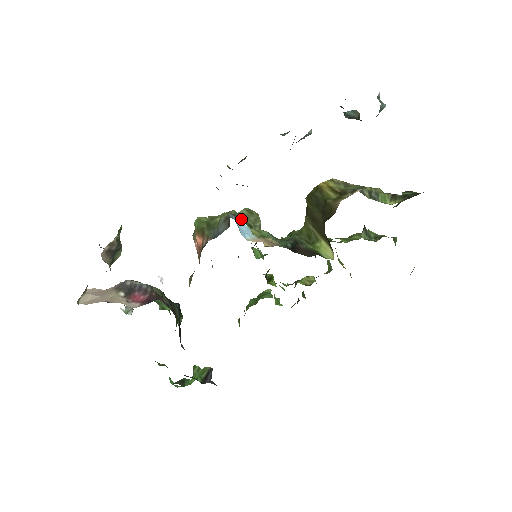
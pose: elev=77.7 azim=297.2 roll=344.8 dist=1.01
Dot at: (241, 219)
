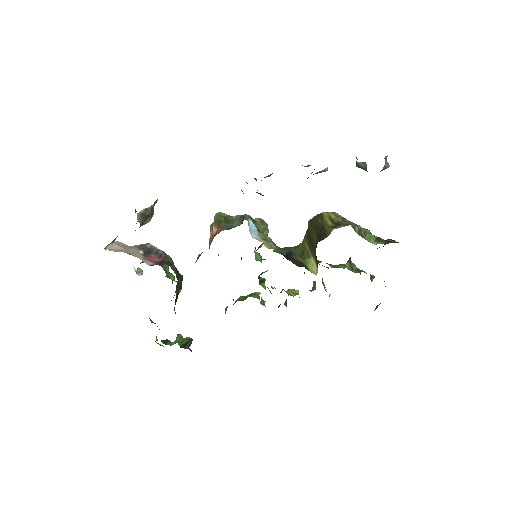
Dot at: (253, 223)
